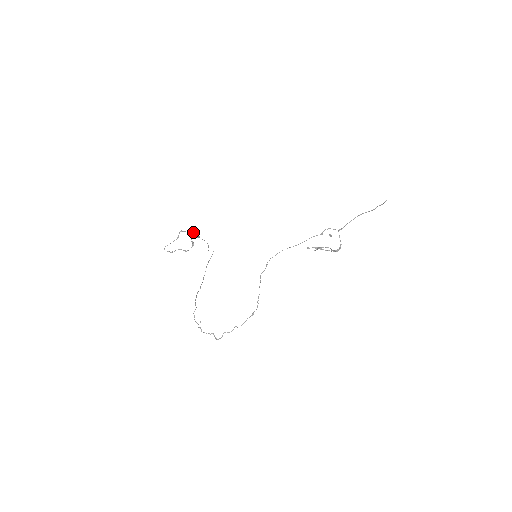
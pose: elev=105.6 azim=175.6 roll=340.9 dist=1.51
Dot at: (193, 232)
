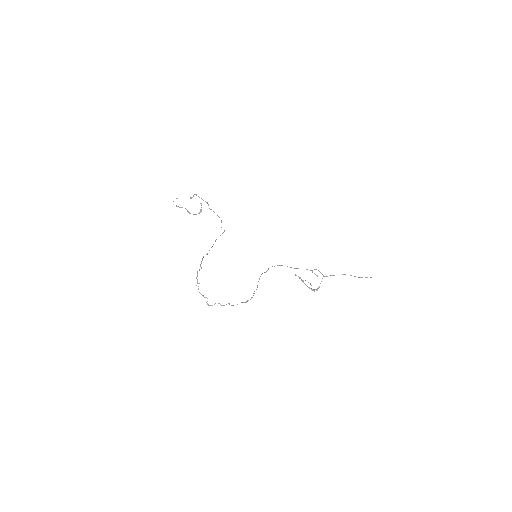
Dot at: occluded
